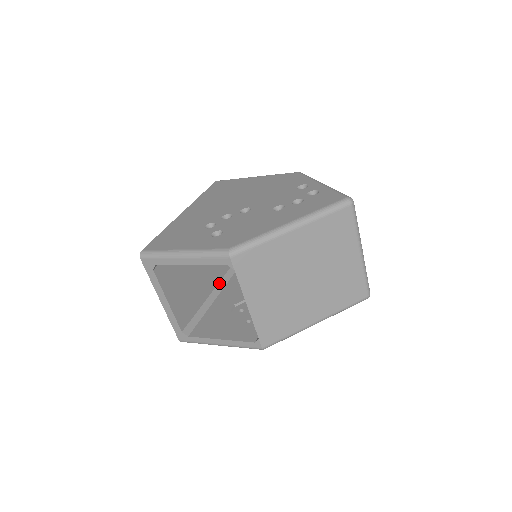
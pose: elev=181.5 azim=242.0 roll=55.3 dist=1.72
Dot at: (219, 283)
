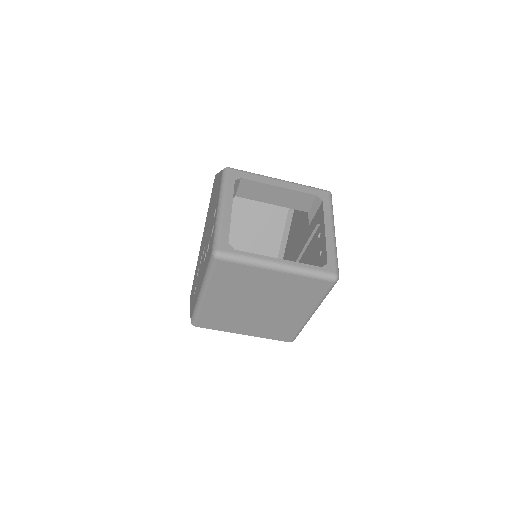
Dot at: (279, 253)
